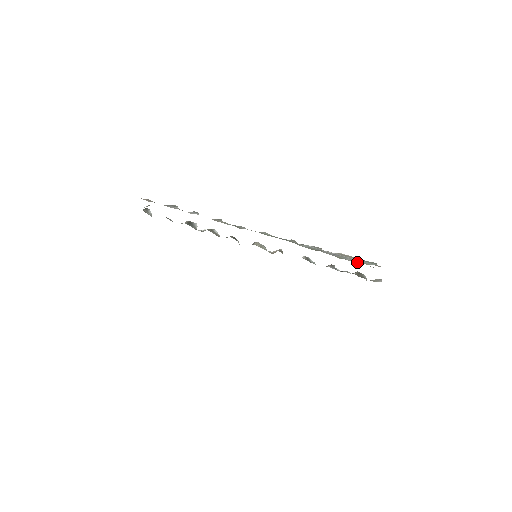
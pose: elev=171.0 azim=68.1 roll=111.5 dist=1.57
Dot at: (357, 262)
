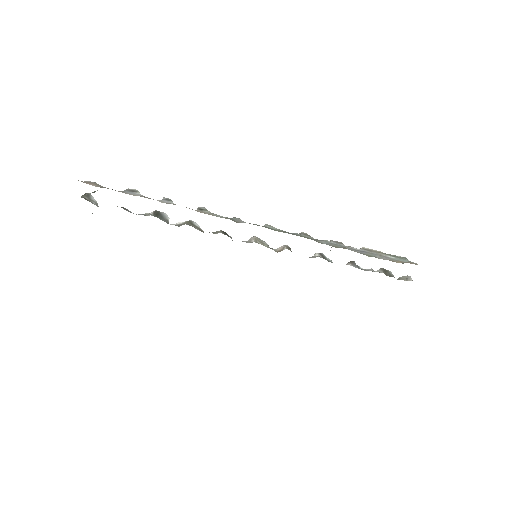
Dot at: (389, 260)
